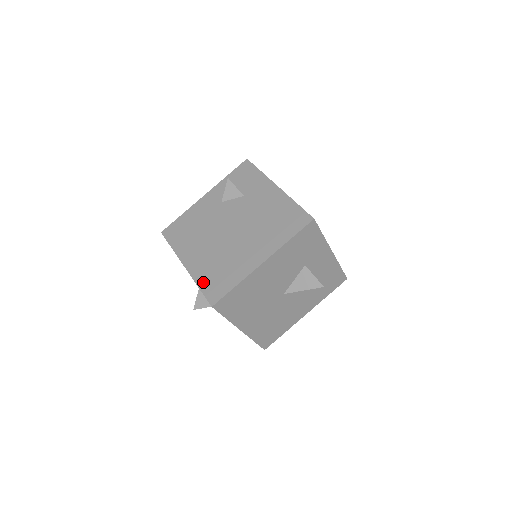
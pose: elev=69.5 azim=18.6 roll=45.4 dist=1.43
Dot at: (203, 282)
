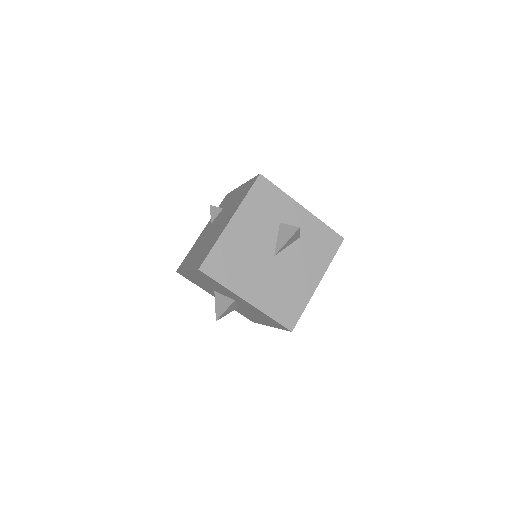
Dot at: (195, 265)
